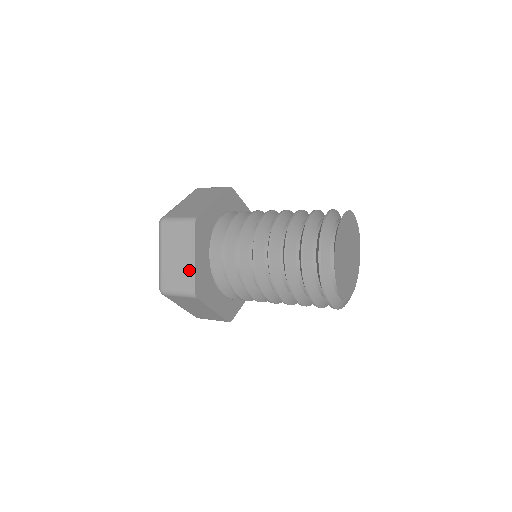
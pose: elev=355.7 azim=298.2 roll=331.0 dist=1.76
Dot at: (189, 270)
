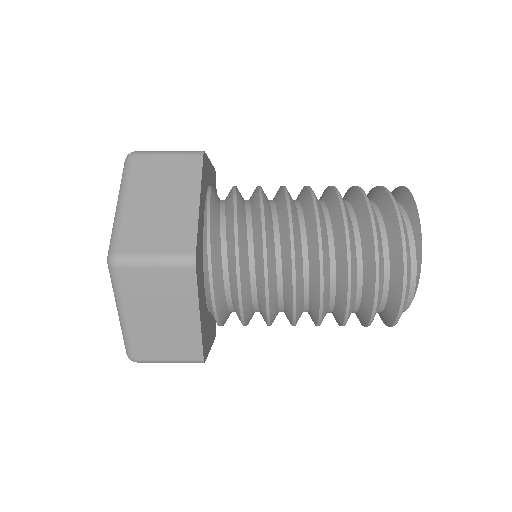
Dot at: (189, 333)
